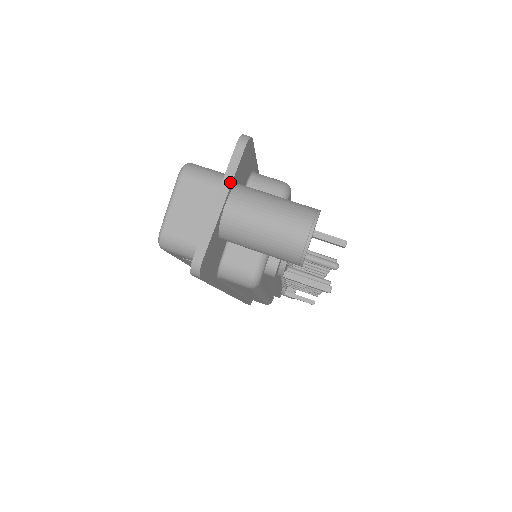
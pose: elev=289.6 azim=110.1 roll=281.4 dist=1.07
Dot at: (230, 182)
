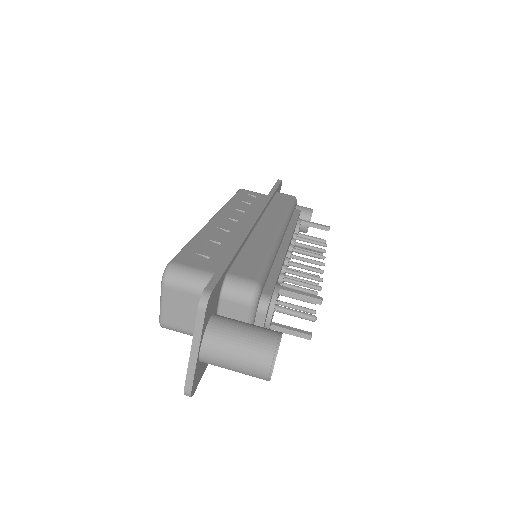
Dot at: (199, 339)
